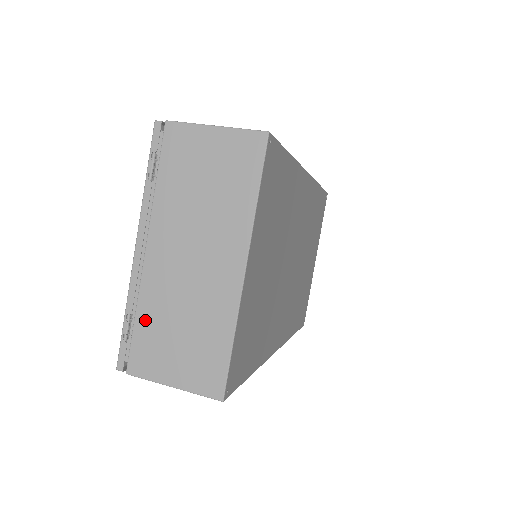
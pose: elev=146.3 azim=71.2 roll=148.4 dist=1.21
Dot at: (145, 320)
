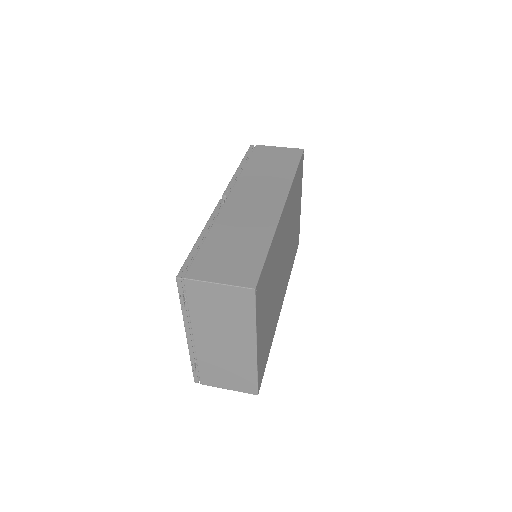
Dot at: (204, 365)
